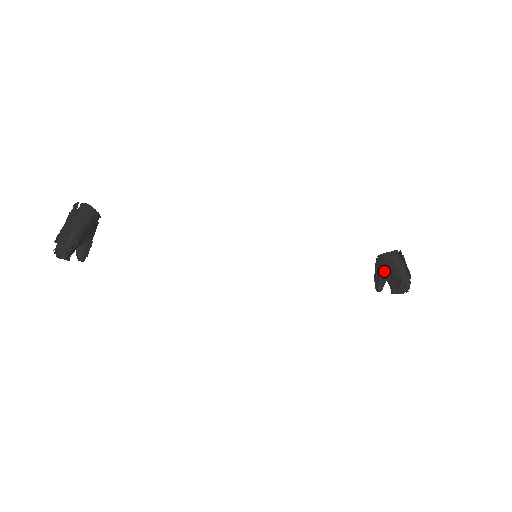
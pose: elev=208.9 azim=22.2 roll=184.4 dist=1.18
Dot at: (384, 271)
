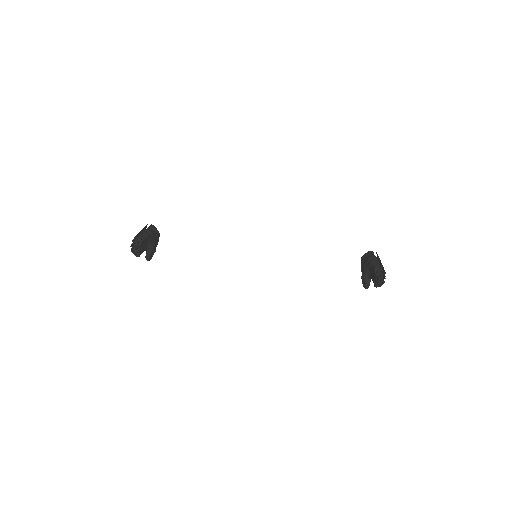
Dot at: (364, 268)
